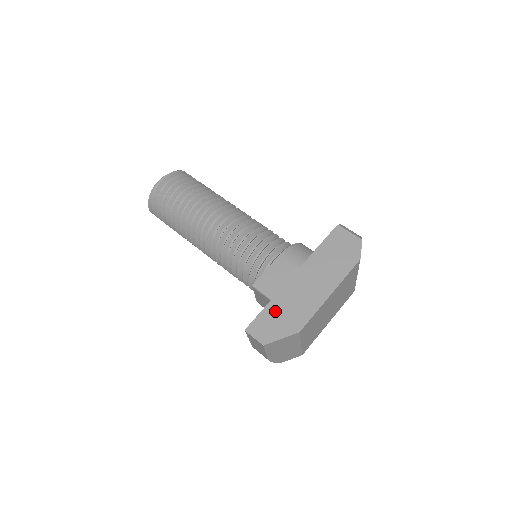
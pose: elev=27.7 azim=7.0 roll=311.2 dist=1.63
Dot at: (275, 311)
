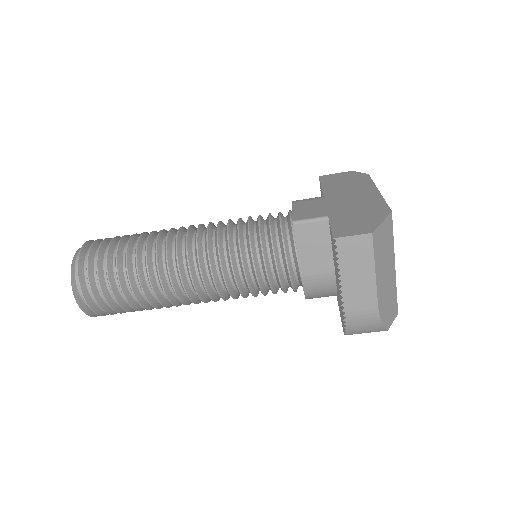
Dot at: (344, 217)
